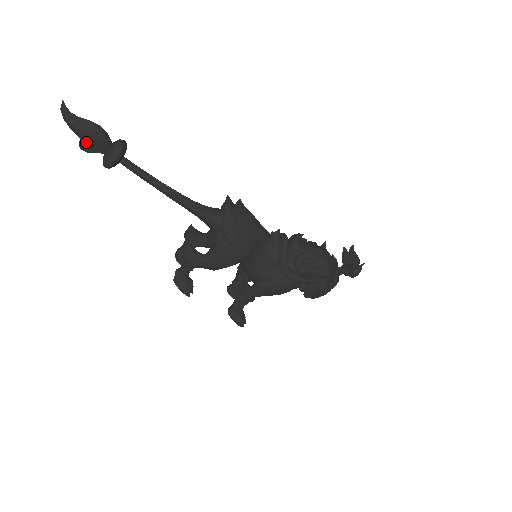
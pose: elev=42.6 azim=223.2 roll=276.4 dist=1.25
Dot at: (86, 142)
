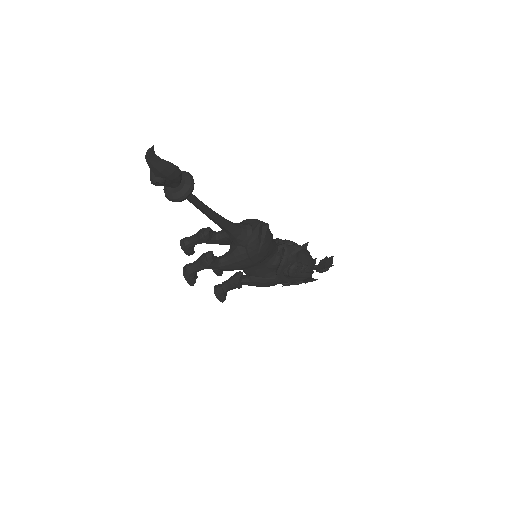
Dot at: (161, 181)
